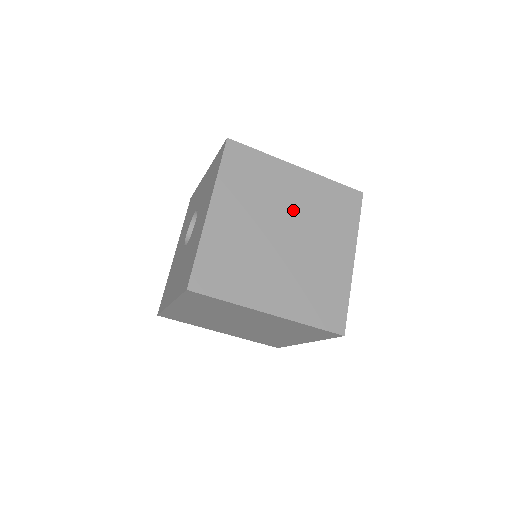
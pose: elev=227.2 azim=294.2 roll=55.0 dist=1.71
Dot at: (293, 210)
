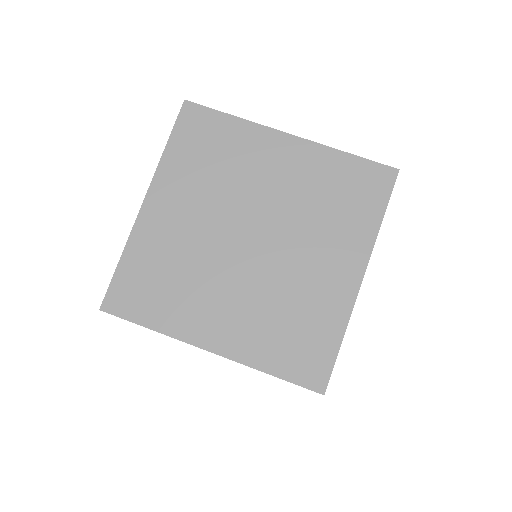
Dot at: occluded
